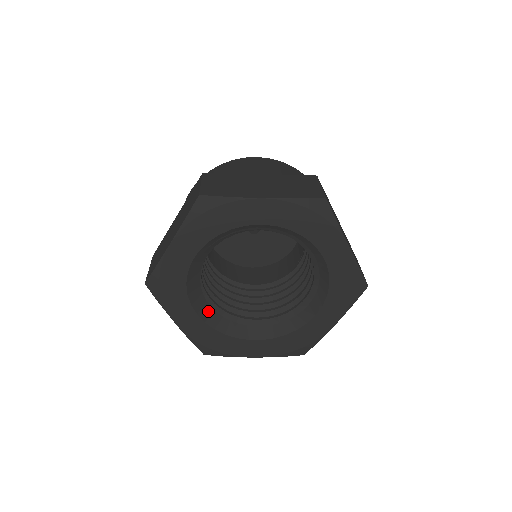
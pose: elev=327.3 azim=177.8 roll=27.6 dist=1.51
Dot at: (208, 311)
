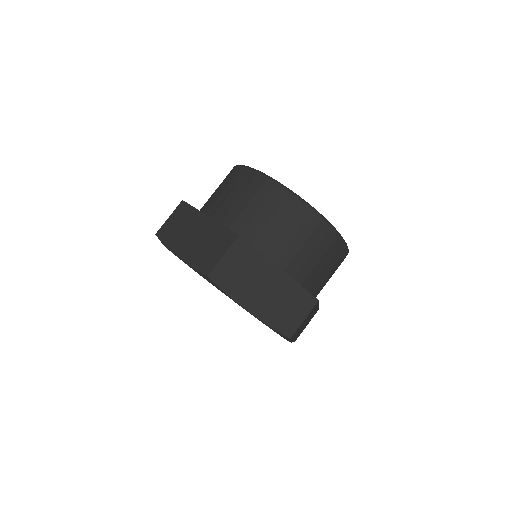
Dot at: occluded
